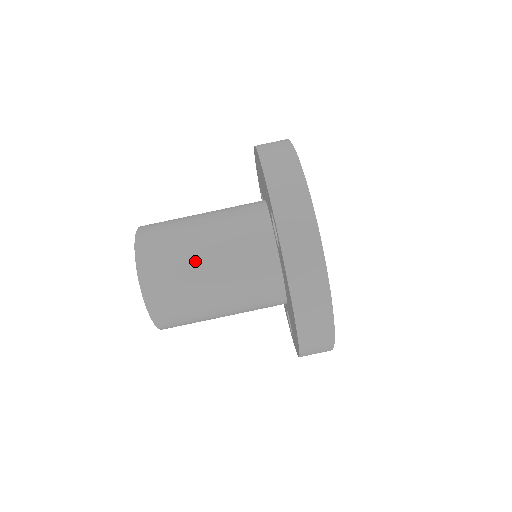
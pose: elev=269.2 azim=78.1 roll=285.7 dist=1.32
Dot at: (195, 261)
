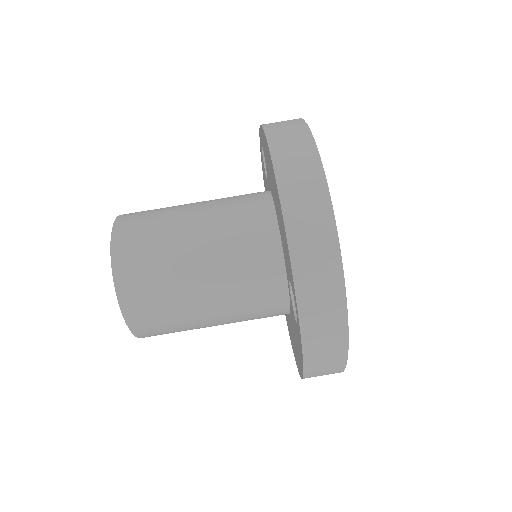
Dot at: (192, 305)
